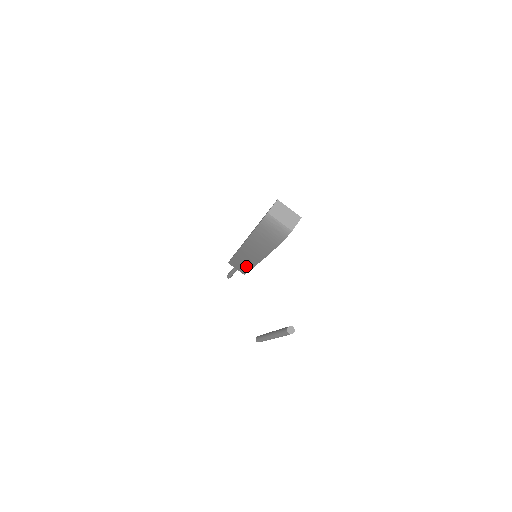
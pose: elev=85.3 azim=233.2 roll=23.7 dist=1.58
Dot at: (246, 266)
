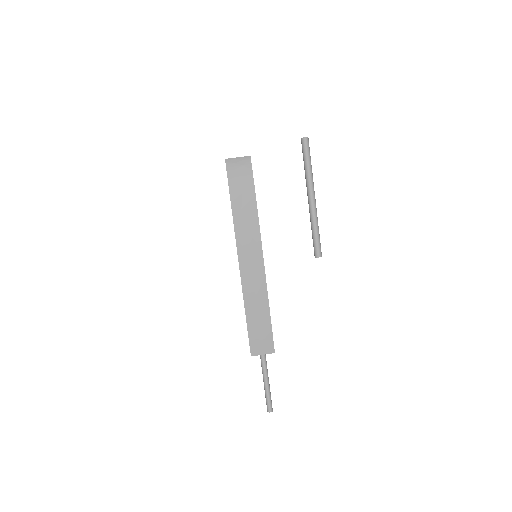
Dot at: (263, 307)
